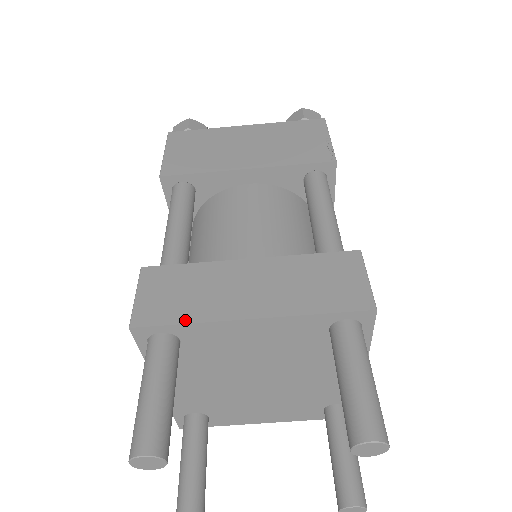
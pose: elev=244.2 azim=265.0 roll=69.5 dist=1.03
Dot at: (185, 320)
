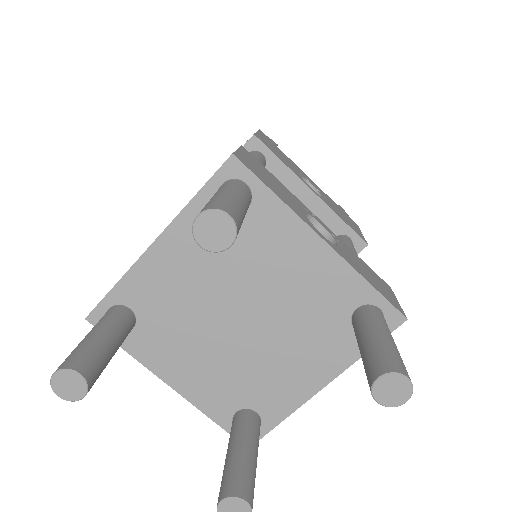
Dot at: (116, 283)
